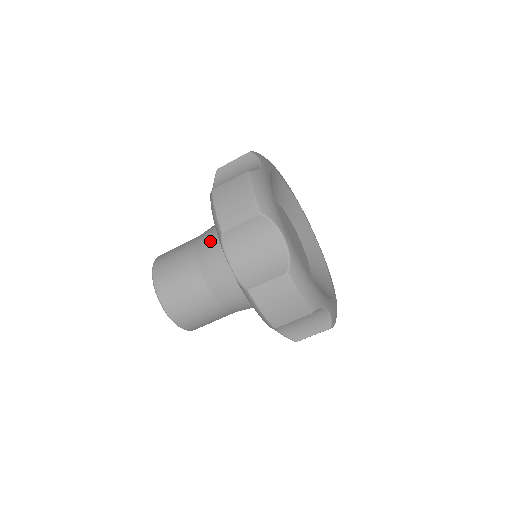
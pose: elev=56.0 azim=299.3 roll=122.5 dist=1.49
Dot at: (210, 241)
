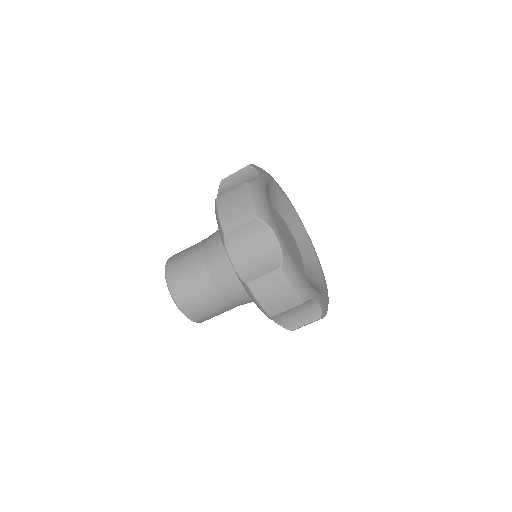
Dot at: (230, 282)
